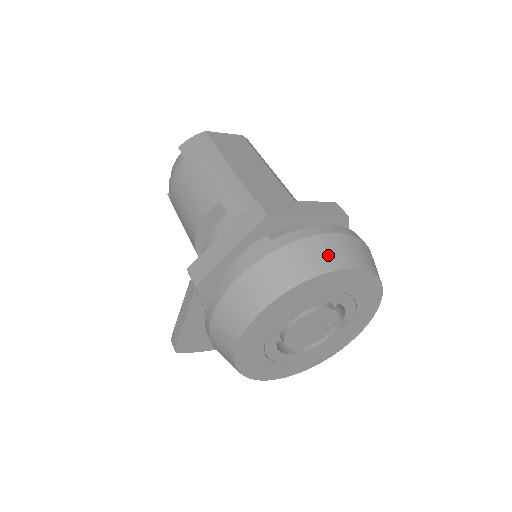
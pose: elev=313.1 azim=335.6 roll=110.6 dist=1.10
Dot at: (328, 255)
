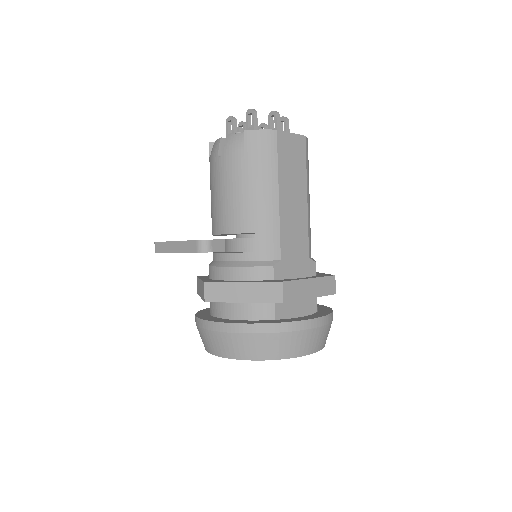
Dot at: (304, 345)
